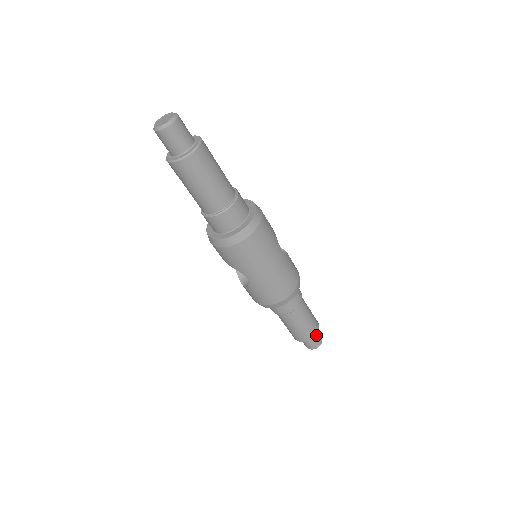
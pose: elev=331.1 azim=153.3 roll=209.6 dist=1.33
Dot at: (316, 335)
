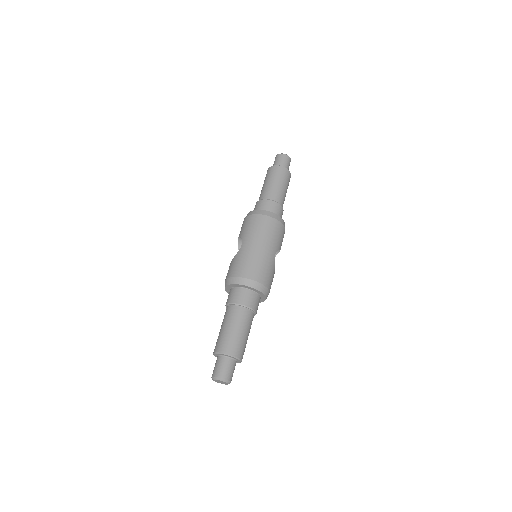
Dot at: (231, 364)
